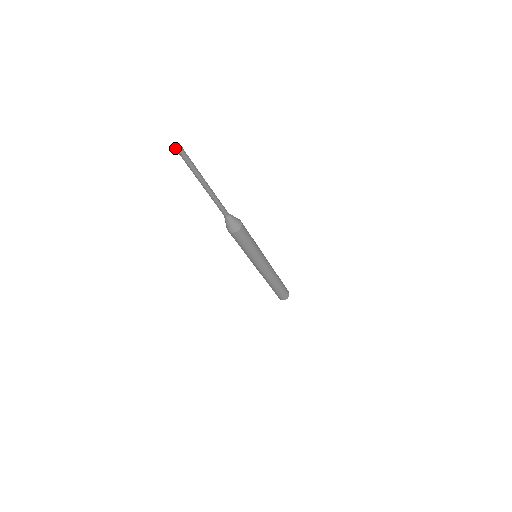
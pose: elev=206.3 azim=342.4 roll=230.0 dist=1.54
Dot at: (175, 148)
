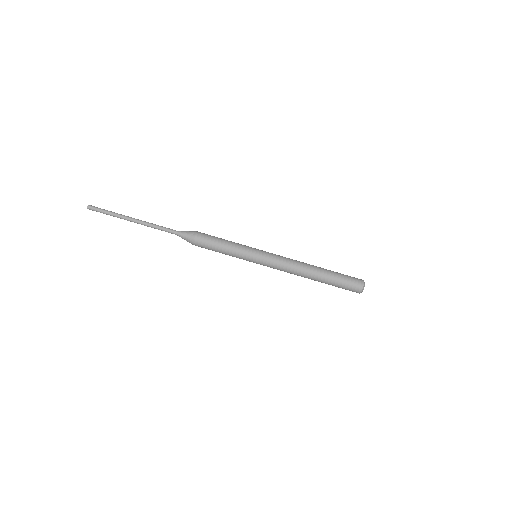
Dot at: occluded
